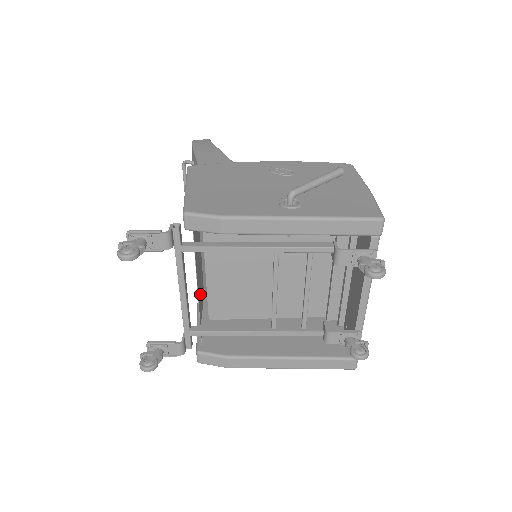
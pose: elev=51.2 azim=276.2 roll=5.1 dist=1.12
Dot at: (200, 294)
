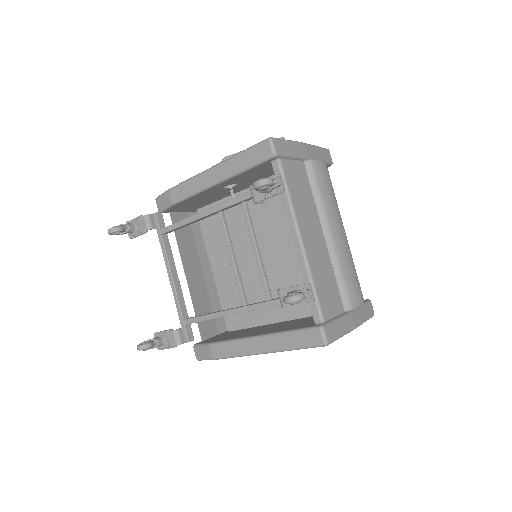
Dot at: occluded
